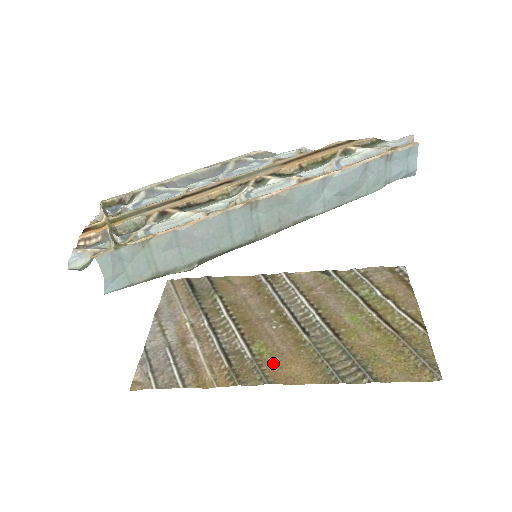
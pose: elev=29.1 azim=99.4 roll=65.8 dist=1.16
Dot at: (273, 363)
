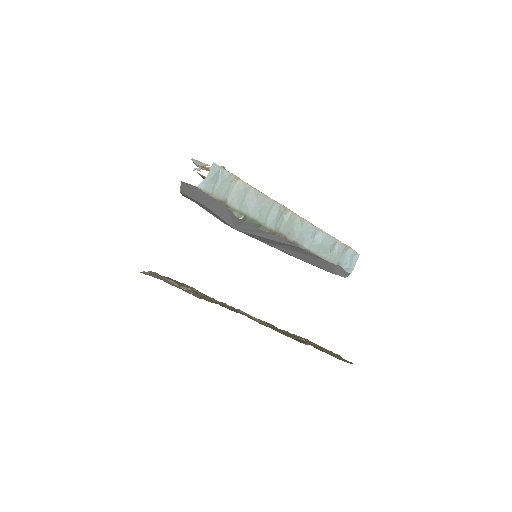
Dot at: occluded
